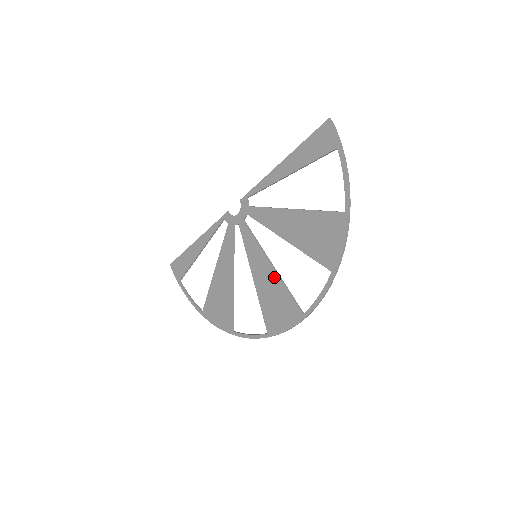
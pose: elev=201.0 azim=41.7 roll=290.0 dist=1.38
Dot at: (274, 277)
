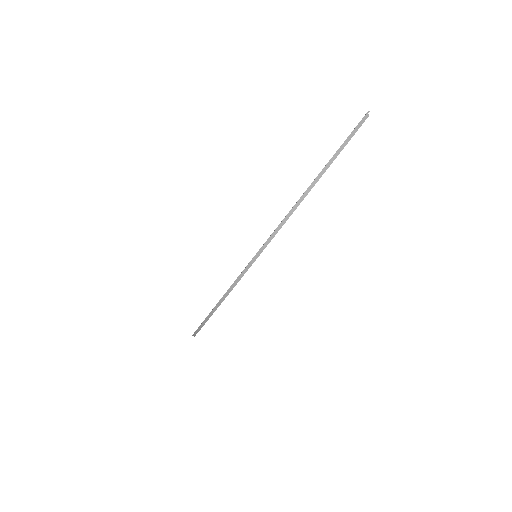
Dot at: occluded
